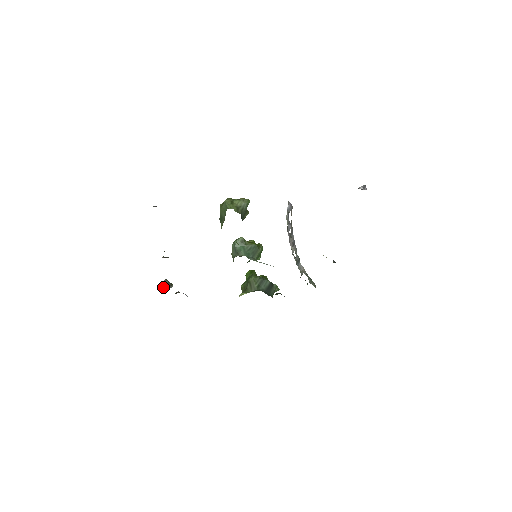
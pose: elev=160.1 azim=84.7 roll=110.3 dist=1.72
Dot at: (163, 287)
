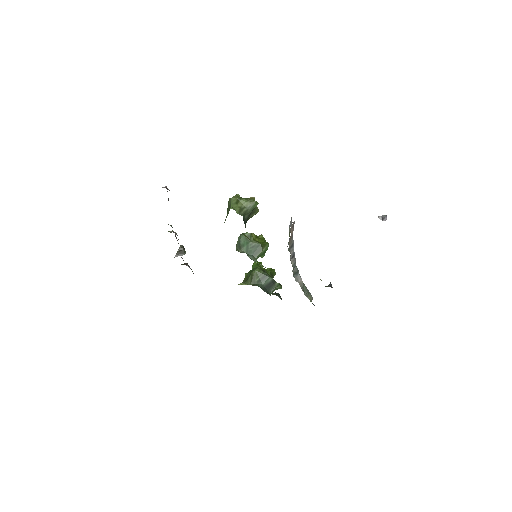
Dot at: (176, 253)
